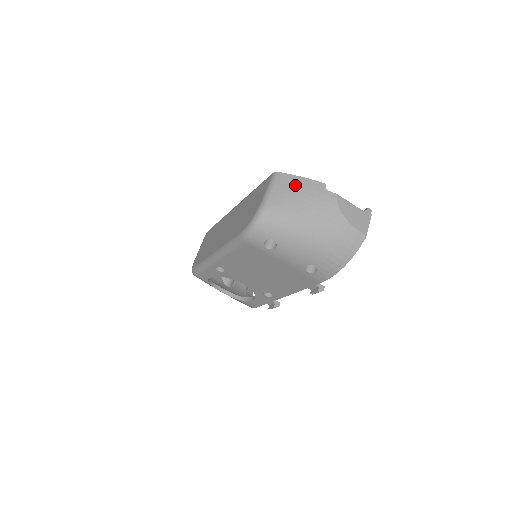
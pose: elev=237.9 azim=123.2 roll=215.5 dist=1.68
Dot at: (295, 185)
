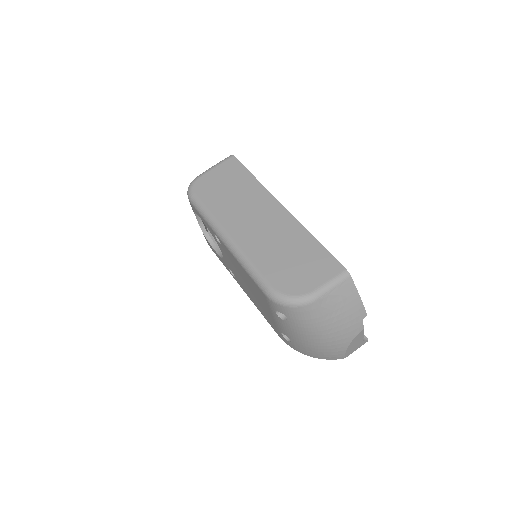
Dot at: (349, 300)
